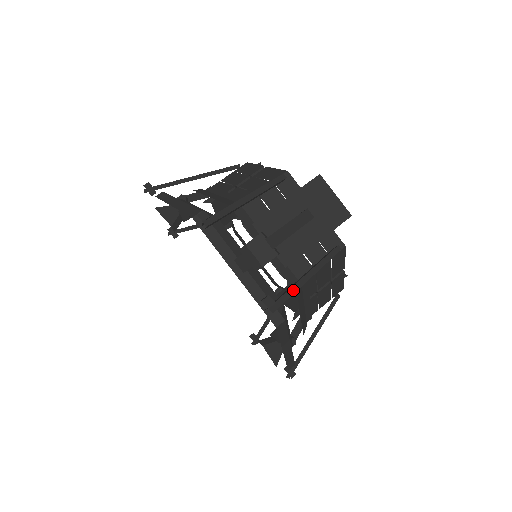
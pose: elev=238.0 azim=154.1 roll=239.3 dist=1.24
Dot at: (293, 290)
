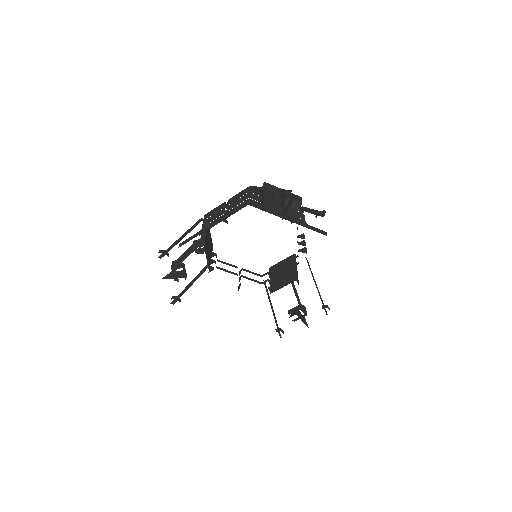
Dot at: occluded
